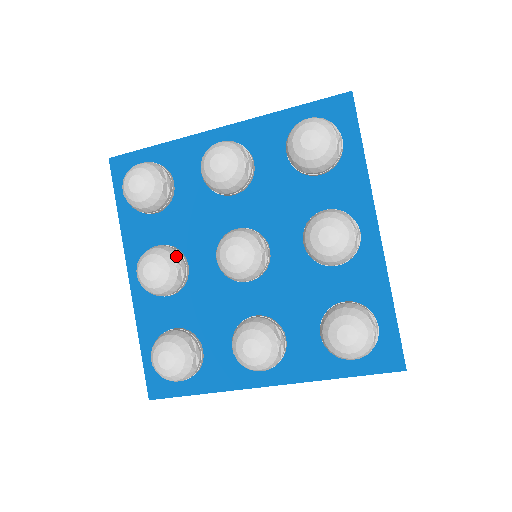
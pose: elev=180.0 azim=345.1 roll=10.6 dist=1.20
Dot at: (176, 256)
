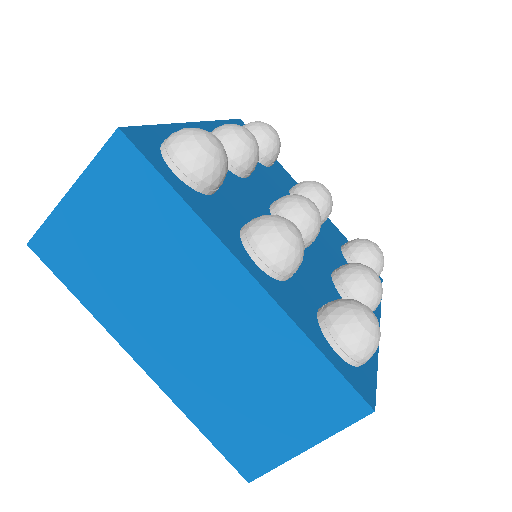
Dot at: occluded
